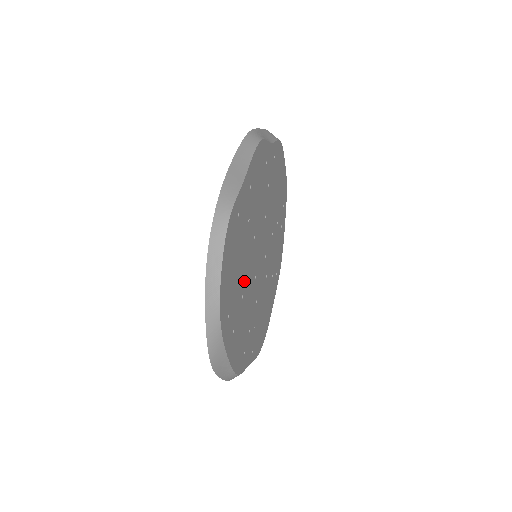
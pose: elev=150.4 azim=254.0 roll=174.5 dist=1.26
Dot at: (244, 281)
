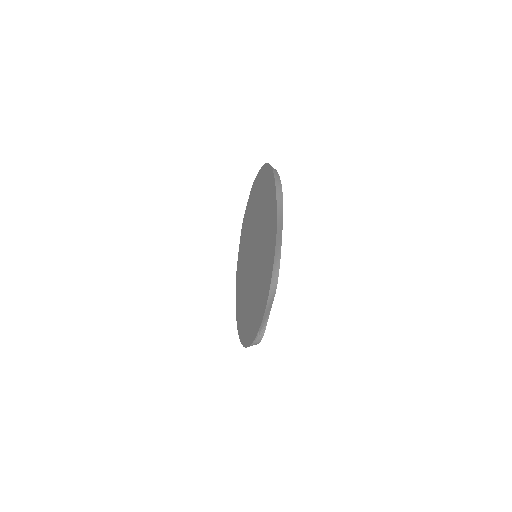
Dot at: occluded
